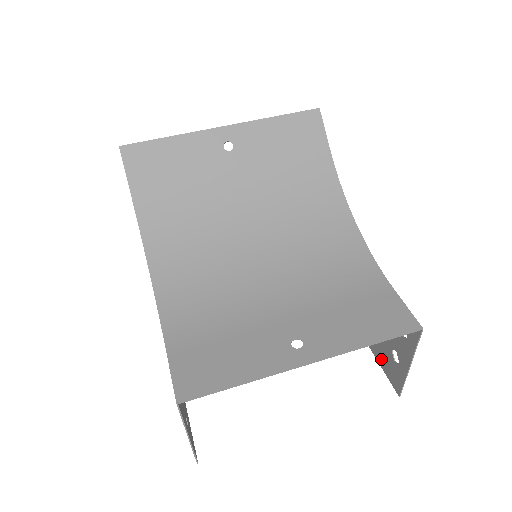
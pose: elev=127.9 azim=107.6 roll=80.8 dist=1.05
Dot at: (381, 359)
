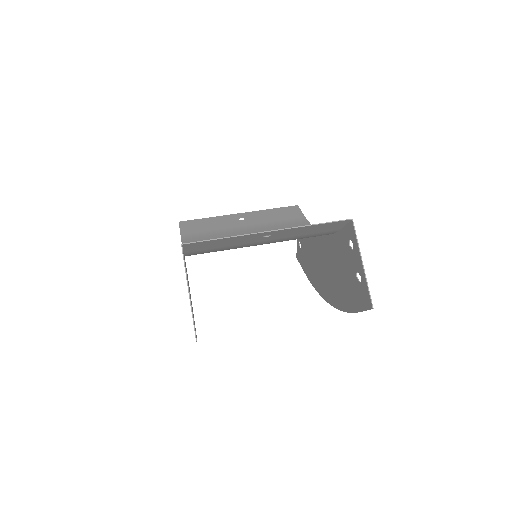
Dot at: (359, 303)
